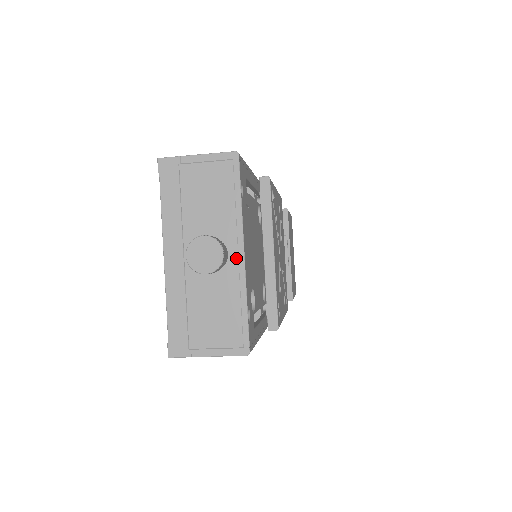
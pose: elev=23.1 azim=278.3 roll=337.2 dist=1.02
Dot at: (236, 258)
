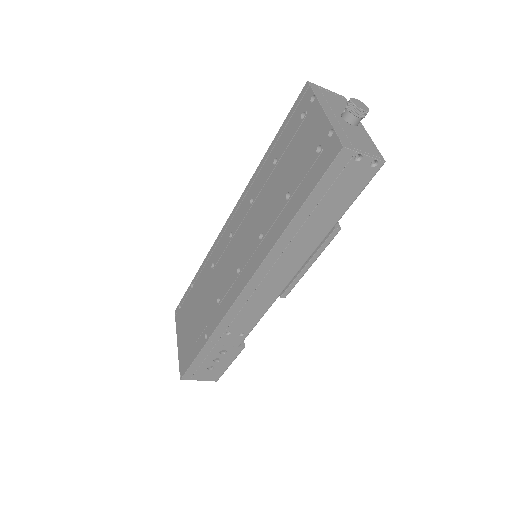
Dot at: (361, 127)
